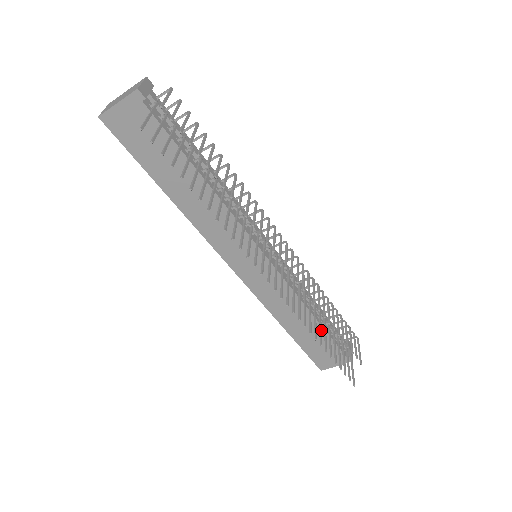
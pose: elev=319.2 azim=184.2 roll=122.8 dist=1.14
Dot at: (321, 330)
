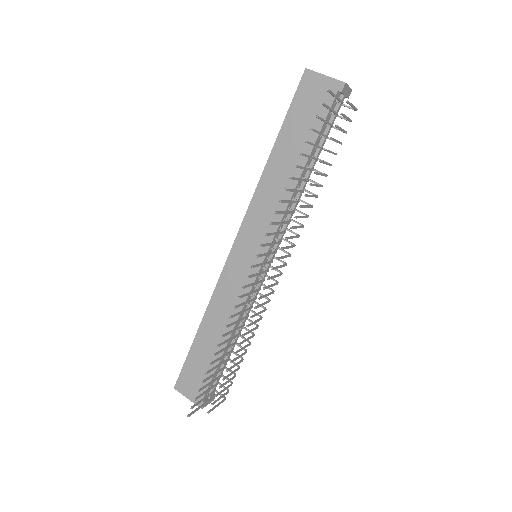
Dot at: occluded
